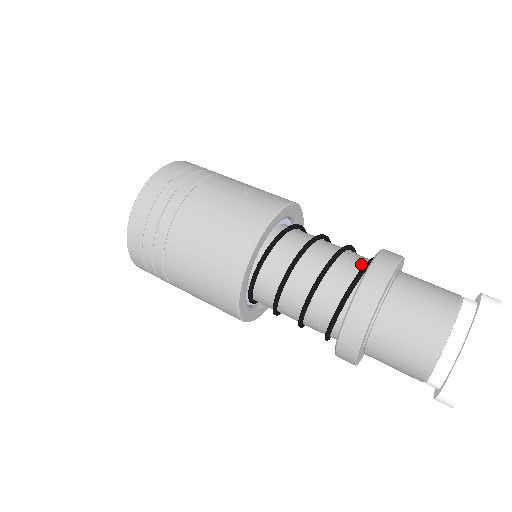
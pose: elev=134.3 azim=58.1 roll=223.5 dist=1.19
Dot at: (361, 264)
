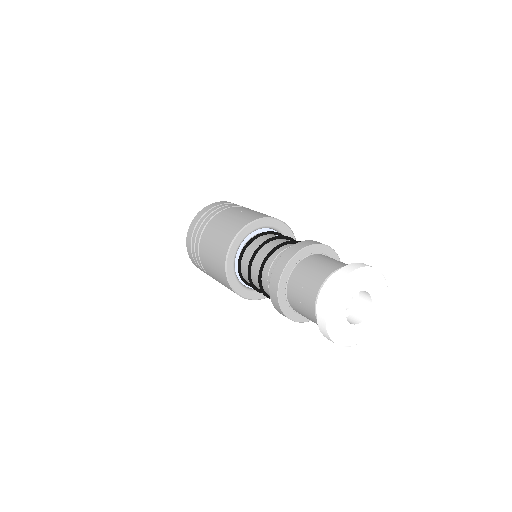
Dot at: occluded
